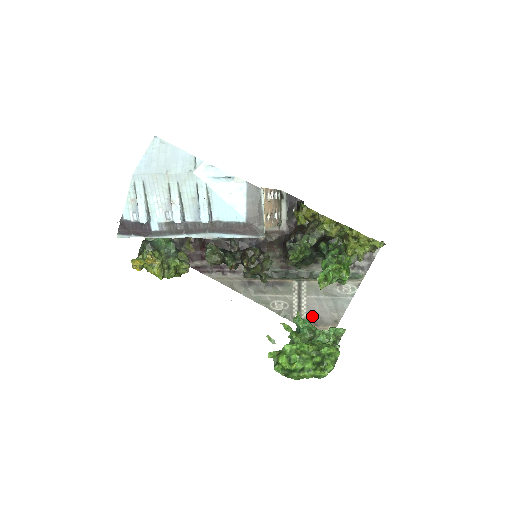
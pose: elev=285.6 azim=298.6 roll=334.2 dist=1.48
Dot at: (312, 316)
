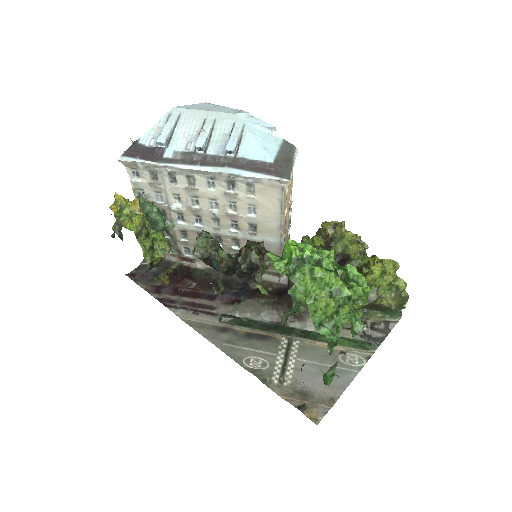
Dot at: (299, 386)
